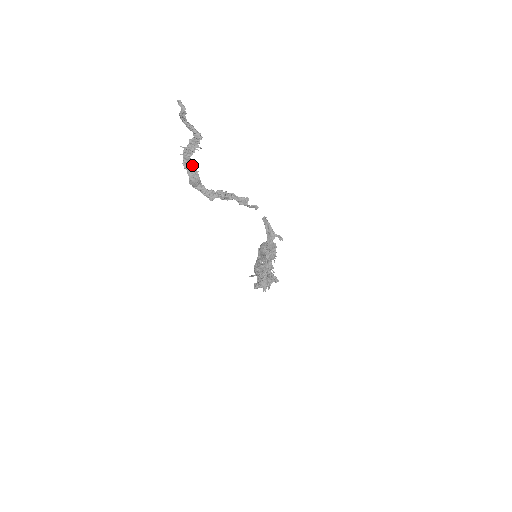
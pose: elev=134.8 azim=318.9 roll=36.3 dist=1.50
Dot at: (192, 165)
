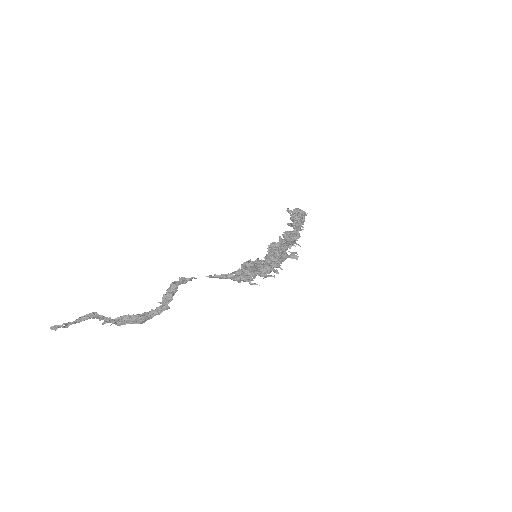
Dot at: (125, 319)
